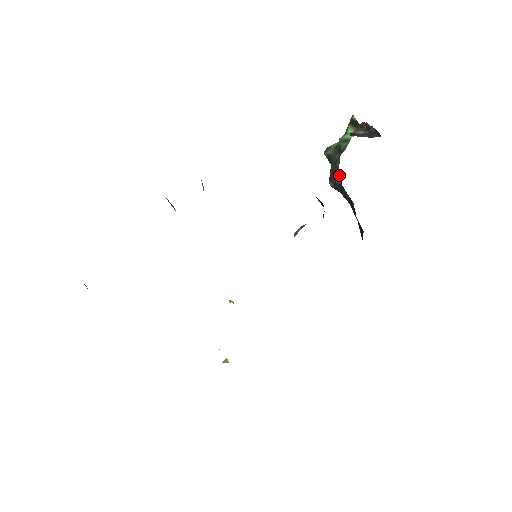
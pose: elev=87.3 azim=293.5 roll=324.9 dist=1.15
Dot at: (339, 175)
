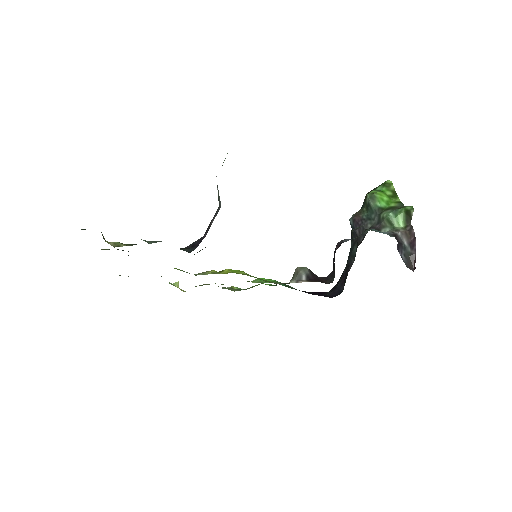
Dot at: occluded
